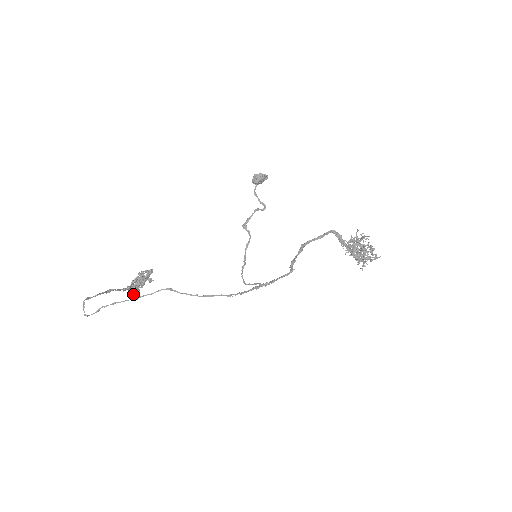
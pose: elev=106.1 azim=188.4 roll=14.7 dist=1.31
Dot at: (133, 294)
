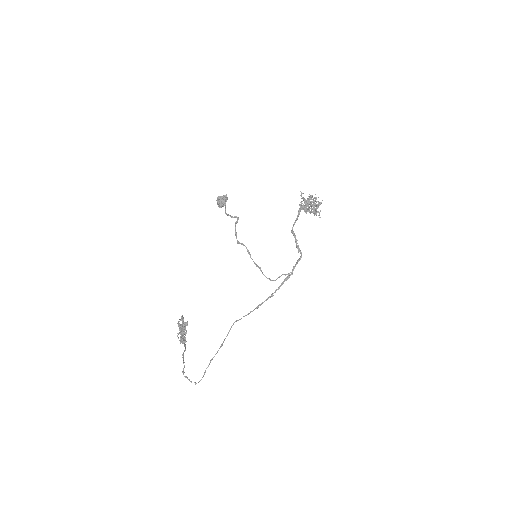
Dot at: occluded
